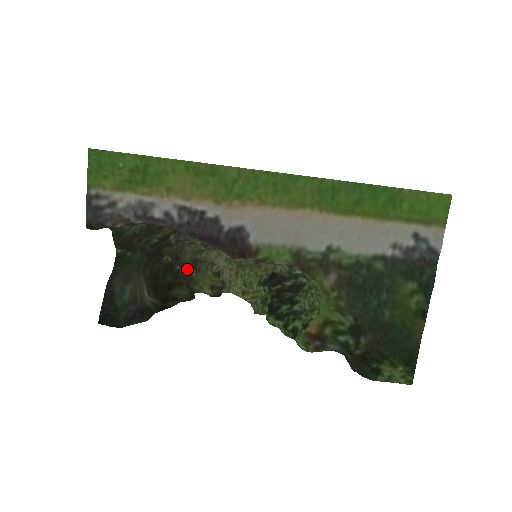
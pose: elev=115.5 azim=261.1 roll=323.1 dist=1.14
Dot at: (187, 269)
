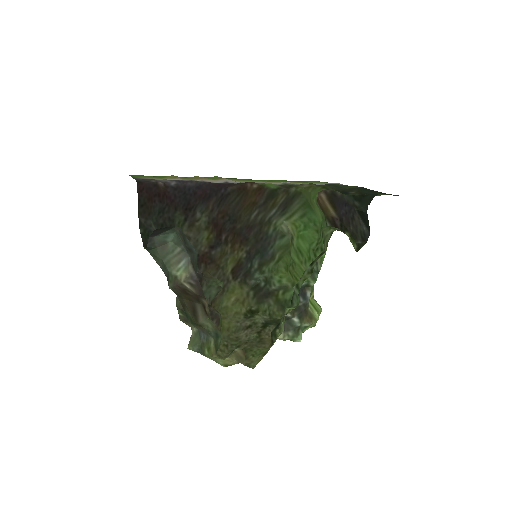
Dot at: (199, 331)
